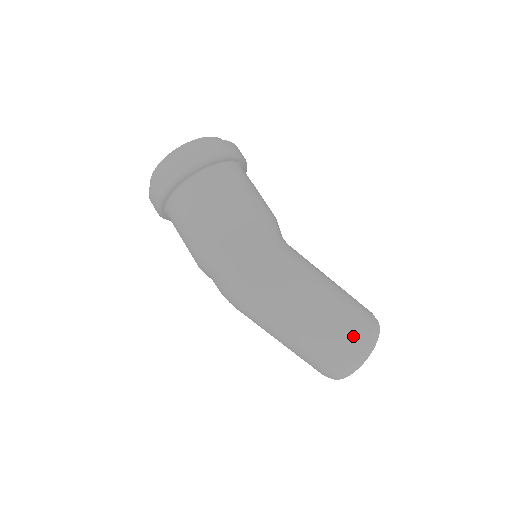
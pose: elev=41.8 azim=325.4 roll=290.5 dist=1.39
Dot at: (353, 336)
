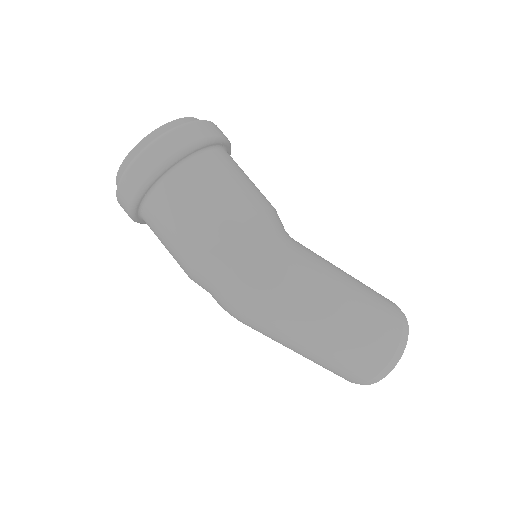
Dot at: (382, 338)
